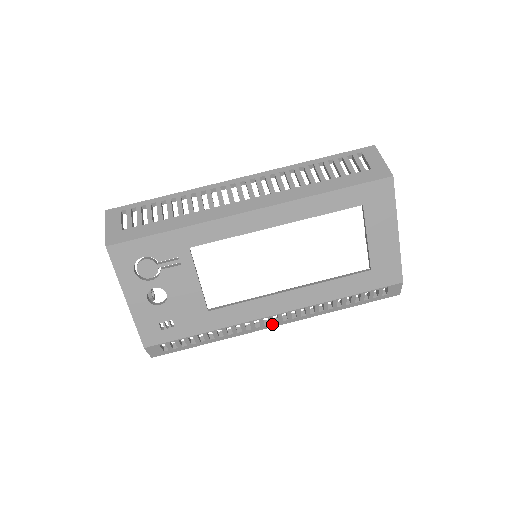
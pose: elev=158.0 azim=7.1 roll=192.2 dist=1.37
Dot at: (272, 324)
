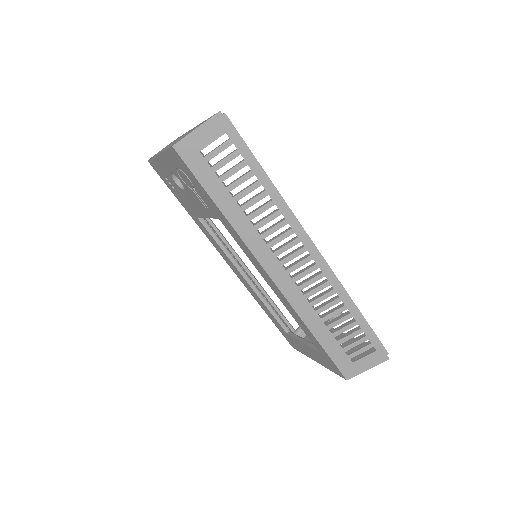
Dot at: occluded
